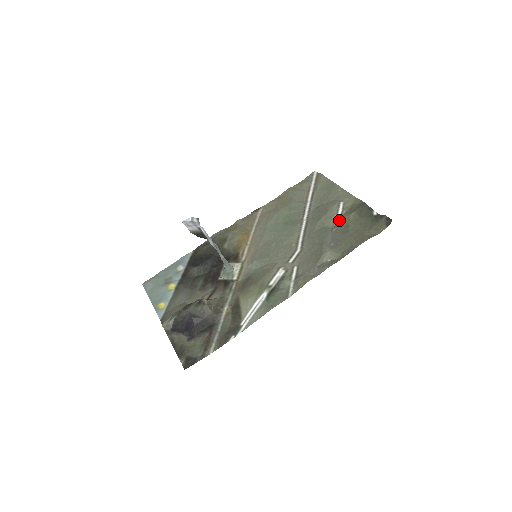
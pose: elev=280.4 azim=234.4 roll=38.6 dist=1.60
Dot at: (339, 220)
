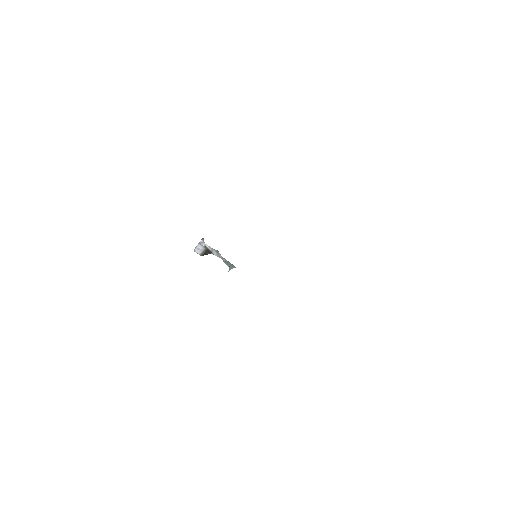
Dot at: occluded
